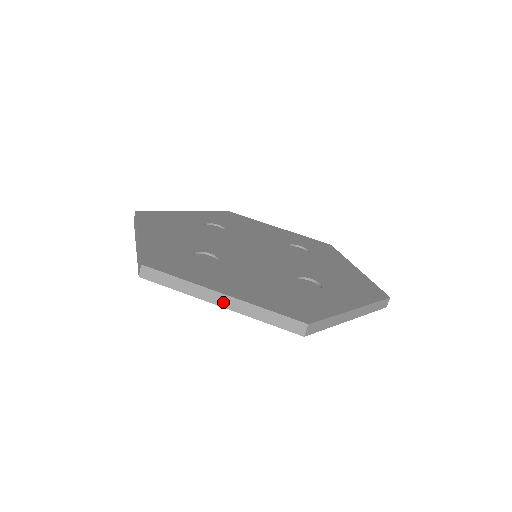
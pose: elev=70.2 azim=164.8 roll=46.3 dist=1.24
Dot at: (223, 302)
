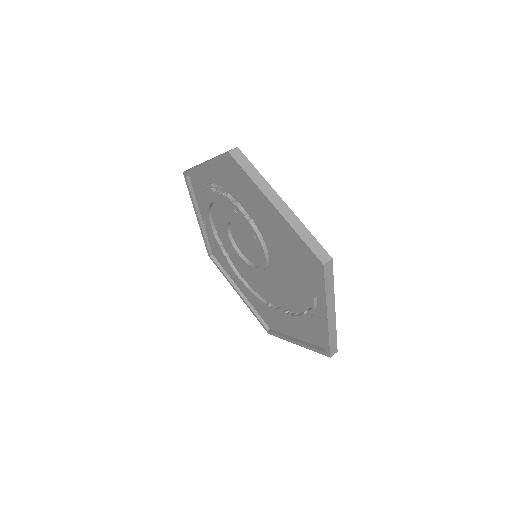
Dot at: (279, 205)
